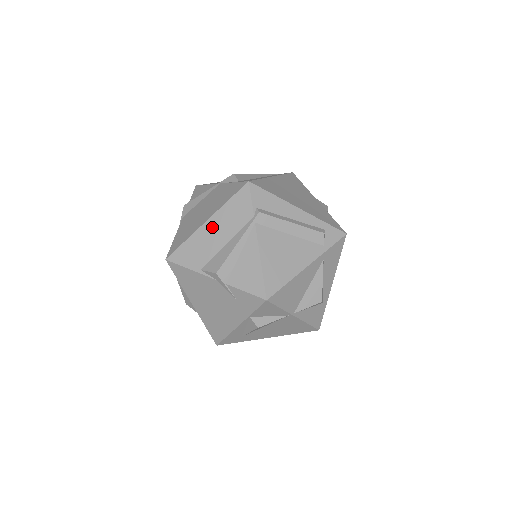
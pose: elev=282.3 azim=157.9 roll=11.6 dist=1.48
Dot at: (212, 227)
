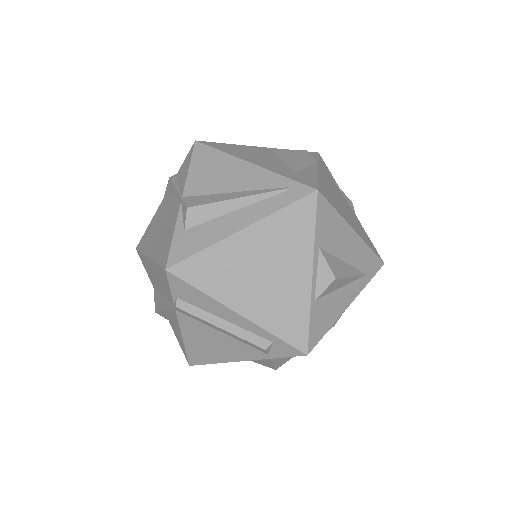
Dot at: (152, 268)
